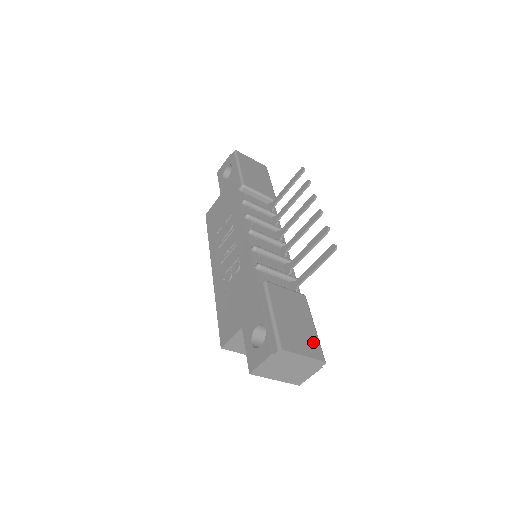
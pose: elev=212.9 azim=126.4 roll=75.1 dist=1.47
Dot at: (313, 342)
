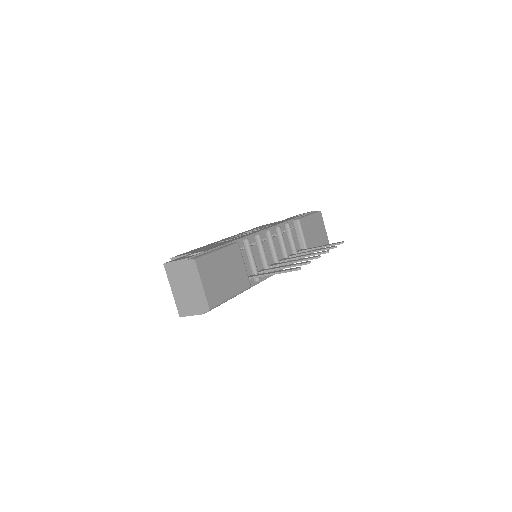
Dot at: (218, 295)
